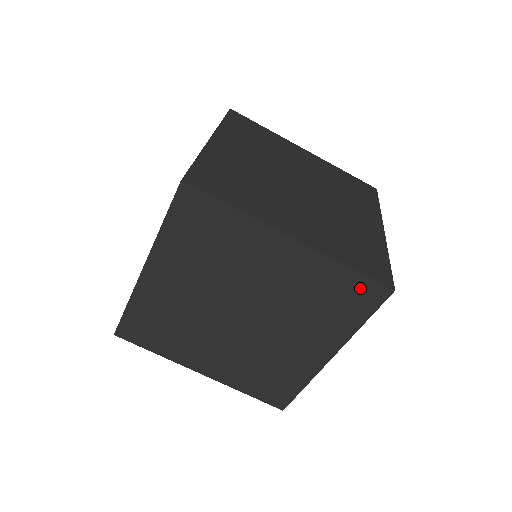
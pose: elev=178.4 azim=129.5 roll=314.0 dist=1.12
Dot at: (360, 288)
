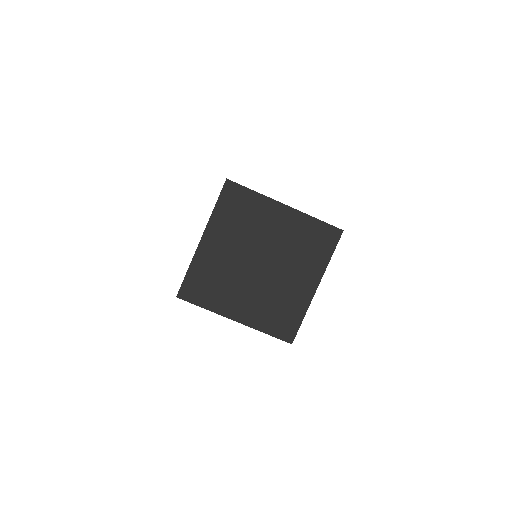
Dot at: (325, 232)
